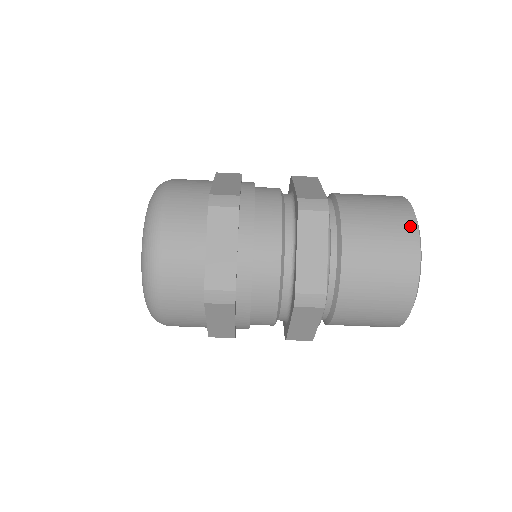
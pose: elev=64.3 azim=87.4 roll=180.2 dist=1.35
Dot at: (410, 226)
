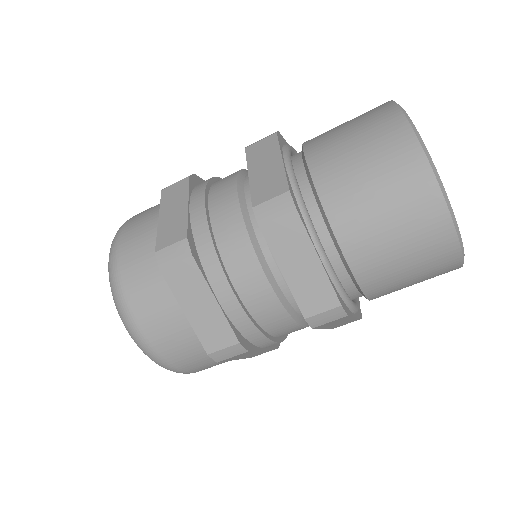
Dot at: (383, 105)
